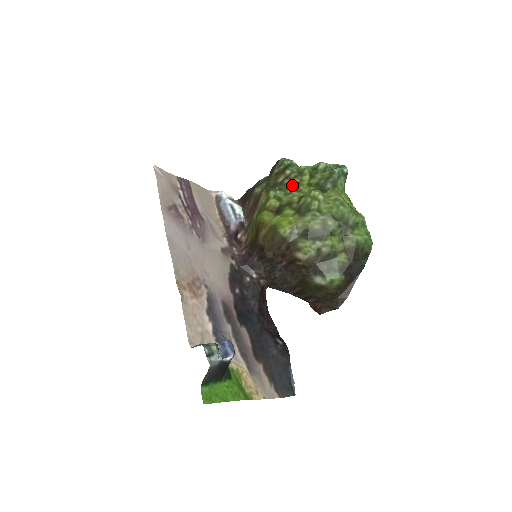
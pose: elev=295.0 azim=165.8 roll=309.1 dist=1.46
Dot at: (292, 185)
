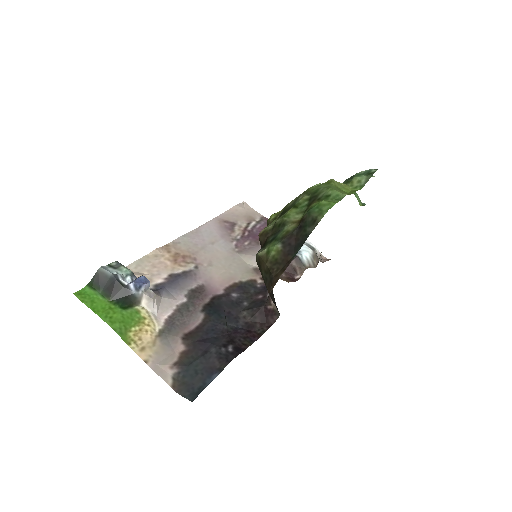
Dot at: occluded
